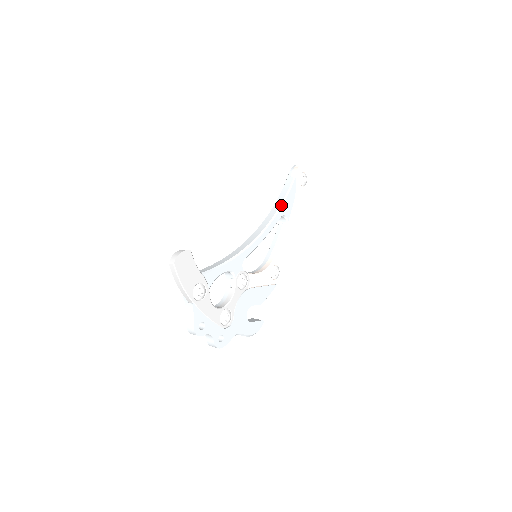
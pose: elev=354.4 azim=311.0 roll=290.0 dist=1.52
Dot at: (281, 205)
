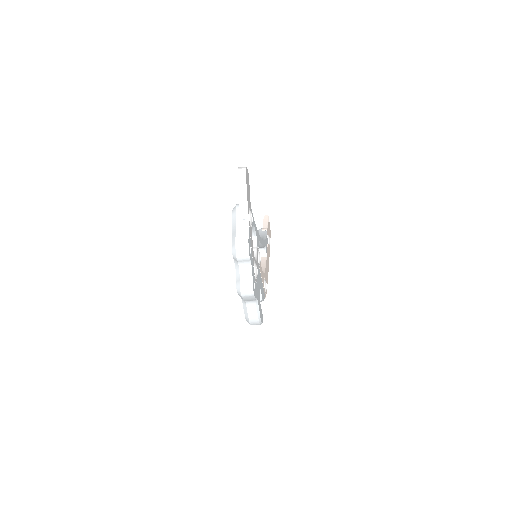
Dot at: (264, 238)
